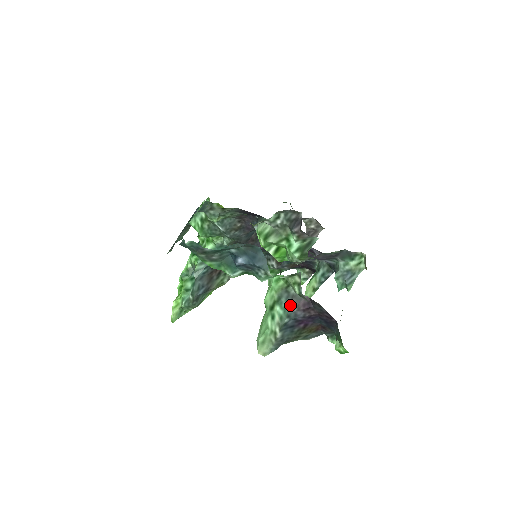
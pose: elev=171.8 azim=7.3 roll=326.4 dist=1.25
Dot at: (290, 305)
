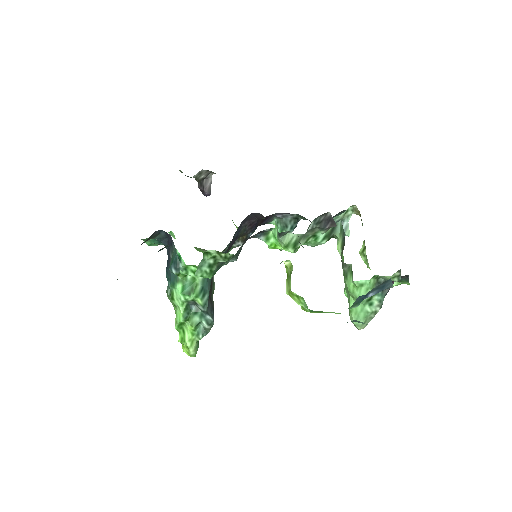
Dot at: (384, 290)
